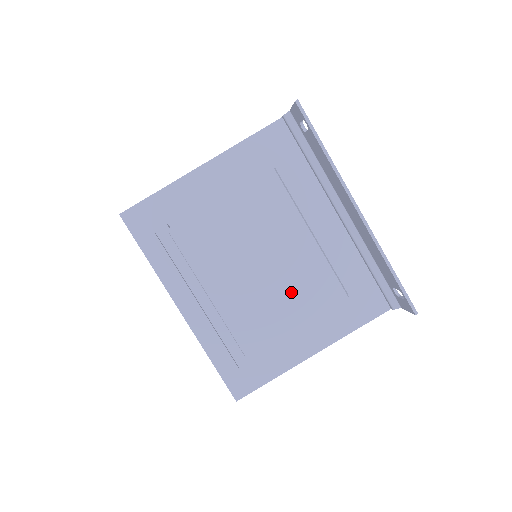
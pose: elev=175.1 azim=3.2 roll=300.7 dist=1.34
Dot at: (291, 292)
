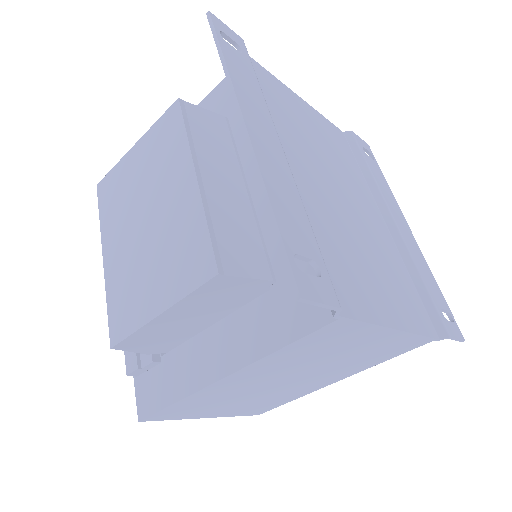
Dot at: (162, 253)
